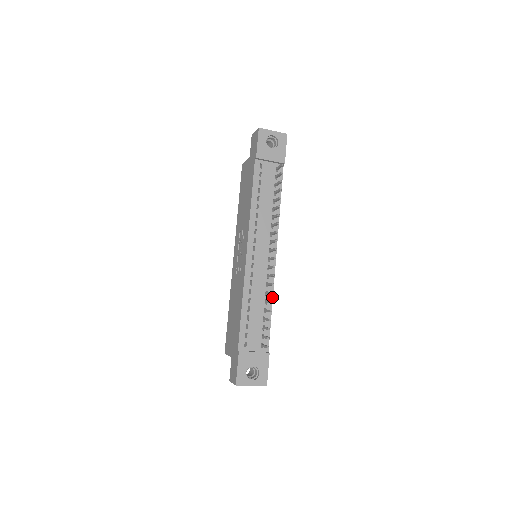
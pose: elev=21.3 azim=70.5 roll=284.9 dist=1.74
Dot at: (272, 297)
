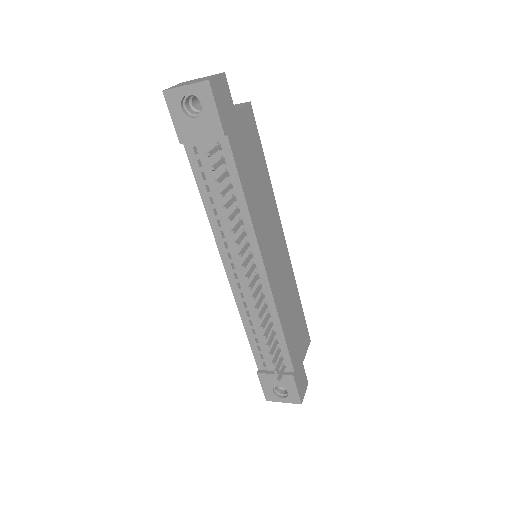
Dot at: (278, 318)
